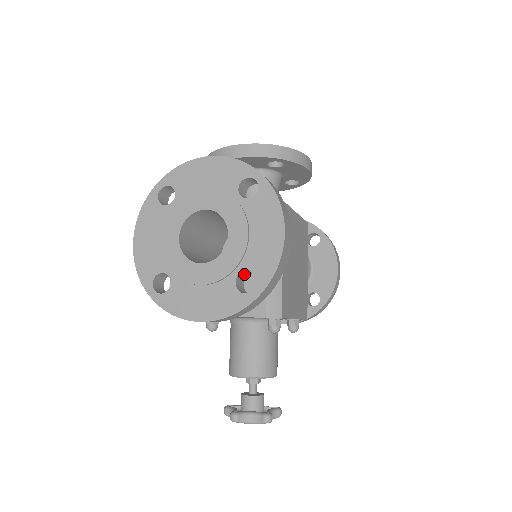
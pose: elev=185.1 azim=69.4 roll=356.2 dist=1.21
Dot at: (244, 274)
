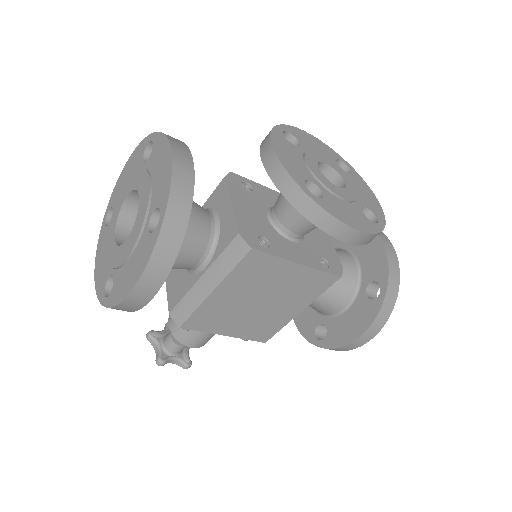
Dot at: occluded
